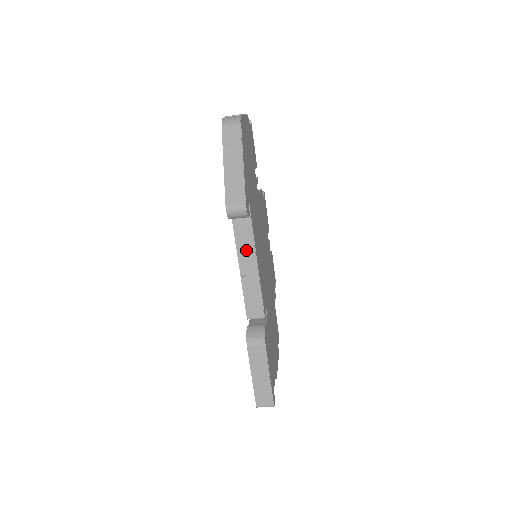
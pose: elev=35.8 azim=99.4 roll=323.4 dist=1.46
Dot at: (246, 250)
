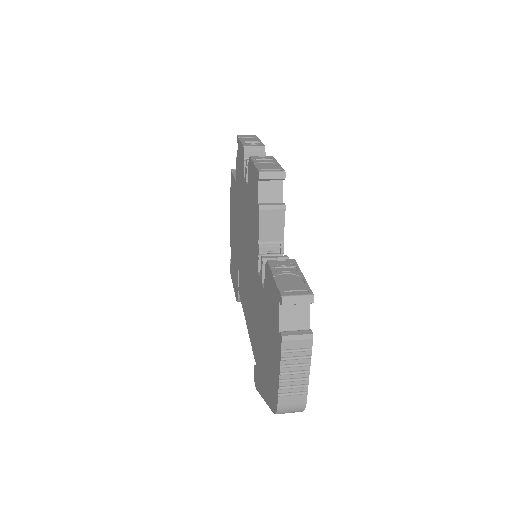
Dot at: occluded
